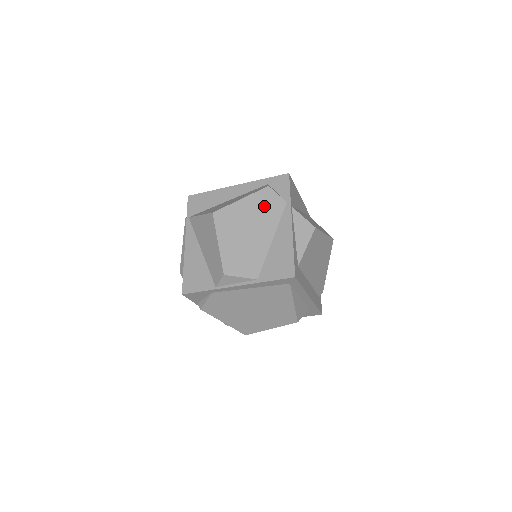
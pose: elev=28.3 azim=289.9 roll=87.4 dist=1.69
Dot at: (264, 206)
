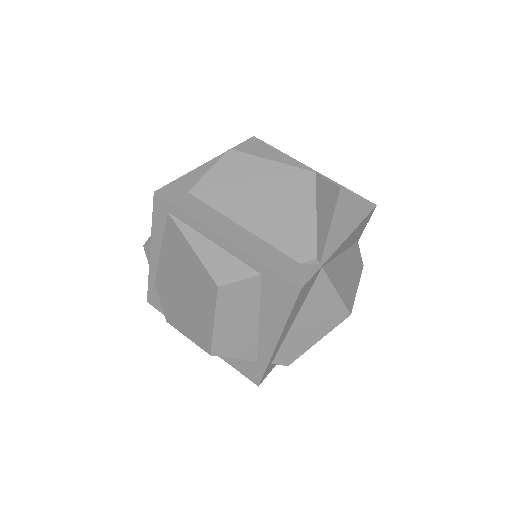
Dot at: occluded
